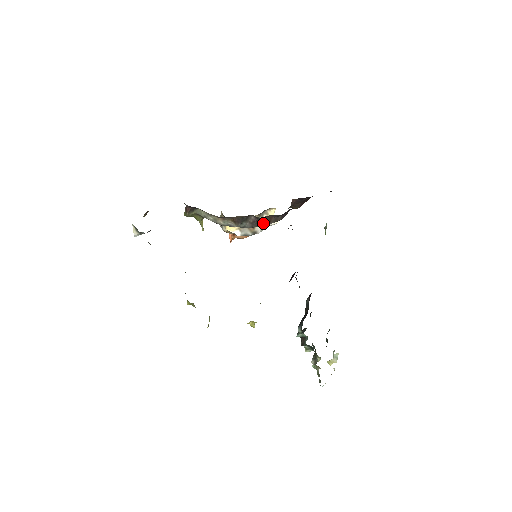
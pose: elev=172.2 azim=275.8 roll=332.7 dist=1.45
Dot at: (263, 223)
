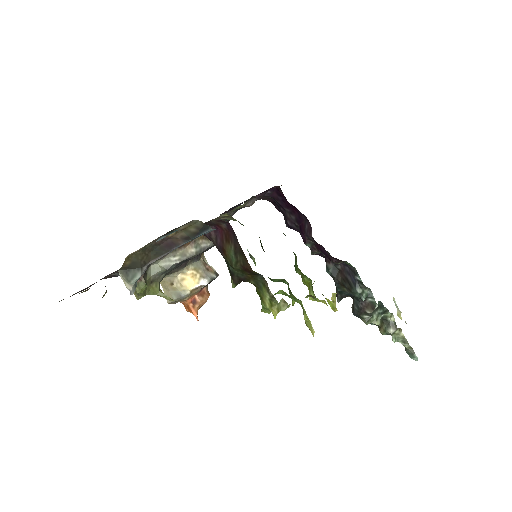
Dot at: occluded
